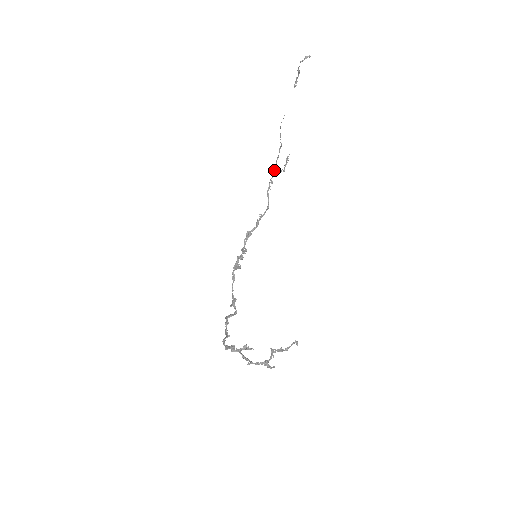
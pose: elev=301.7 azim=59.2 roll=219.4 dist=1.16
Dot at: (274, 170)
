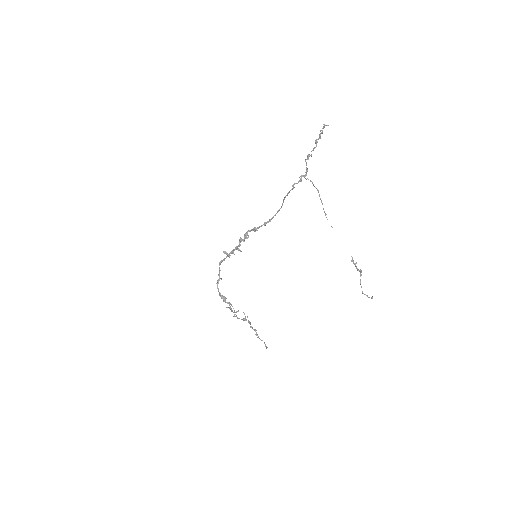
Dot at: (301, 179)
